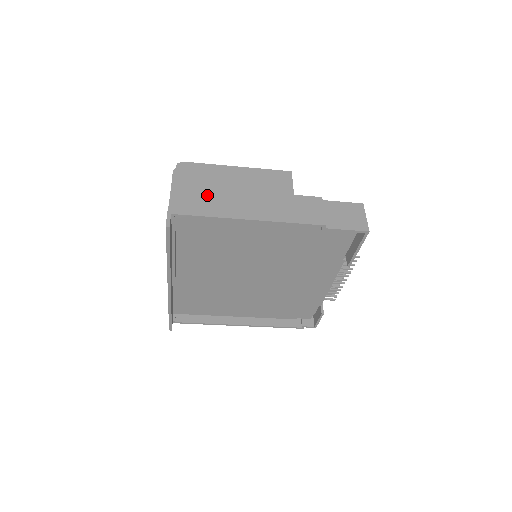
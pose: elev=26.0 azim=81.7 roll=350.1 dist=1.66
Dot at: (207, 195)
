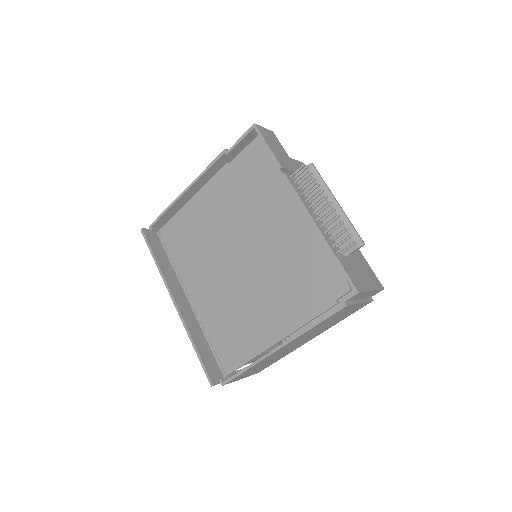
Dot at: occluded
